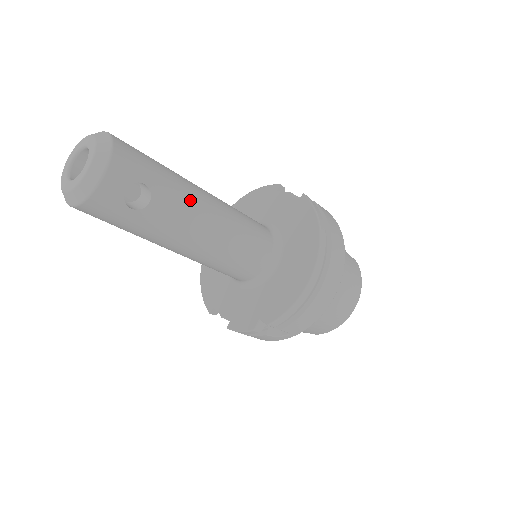
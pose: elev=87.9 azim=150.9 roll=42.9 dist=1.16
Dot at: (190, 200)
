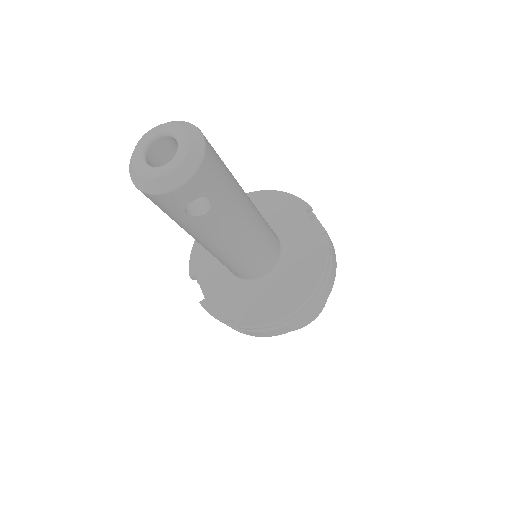
Dot at: (237, 217)
